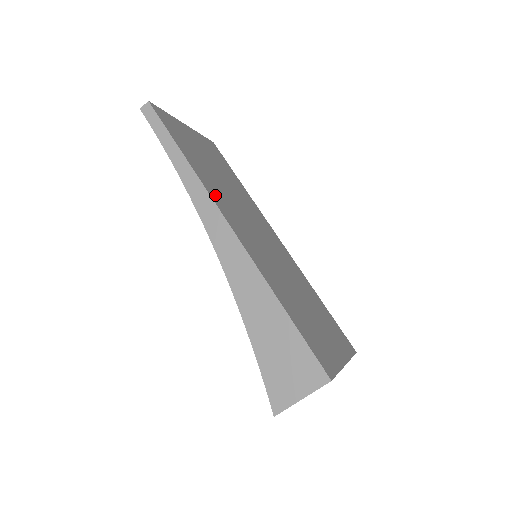
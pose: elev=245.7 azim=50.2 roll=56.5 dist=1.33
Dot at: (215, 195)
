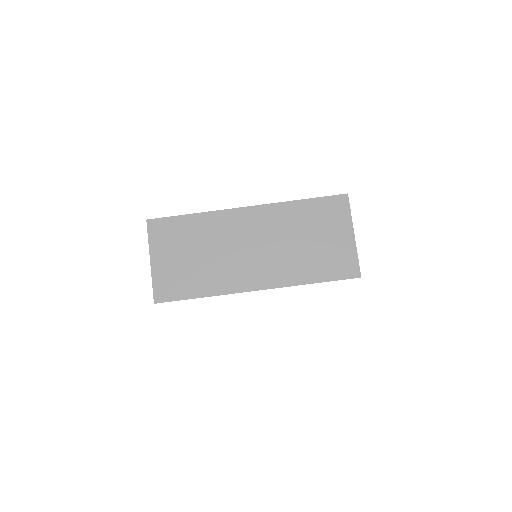
Dot at: occluded
